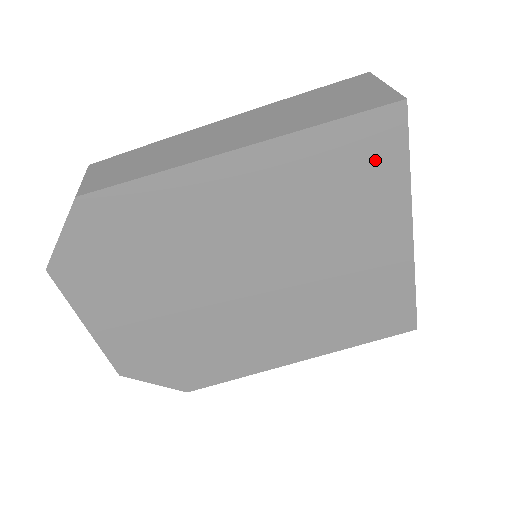
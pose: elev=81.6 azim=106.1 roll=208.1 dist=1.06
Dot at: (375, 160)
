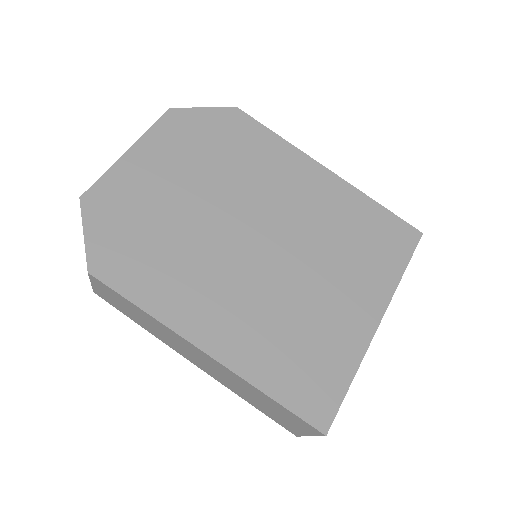
Dot at: (389, 246)
